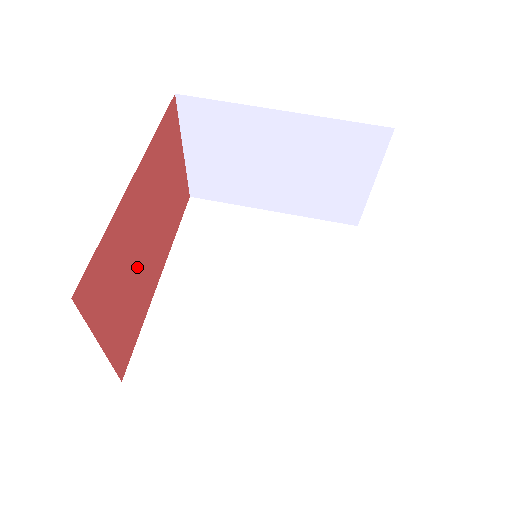
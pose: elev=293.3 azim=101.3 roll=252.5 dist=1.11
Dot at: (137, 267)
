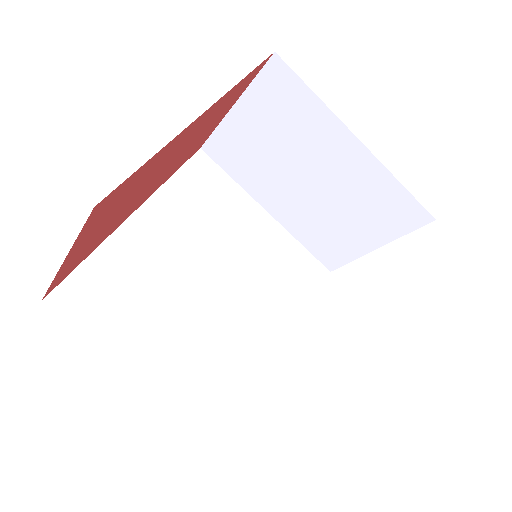
Dot at: (136, 196)
